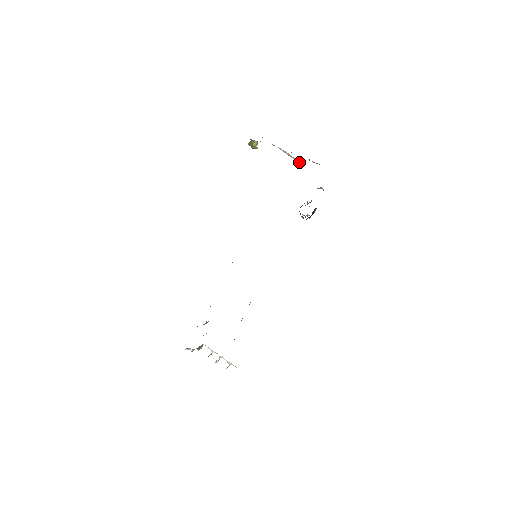
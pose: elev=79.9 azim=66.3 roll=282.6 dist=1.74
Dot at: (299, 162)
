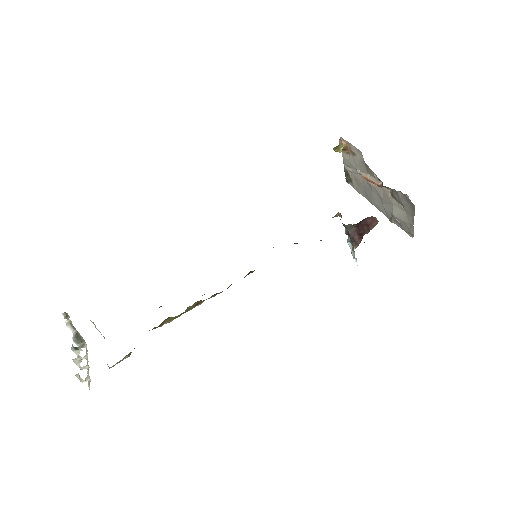
Dot at: (378, 182)
